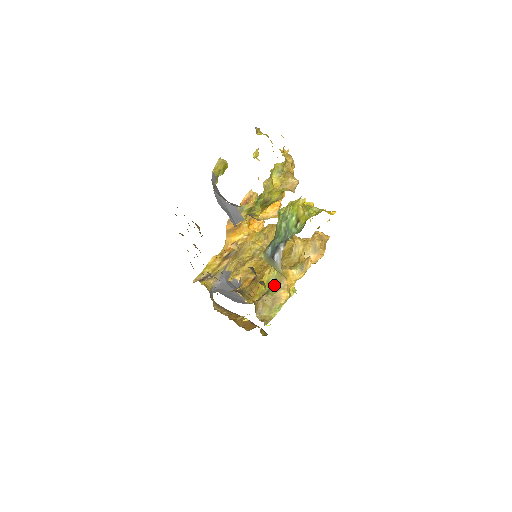
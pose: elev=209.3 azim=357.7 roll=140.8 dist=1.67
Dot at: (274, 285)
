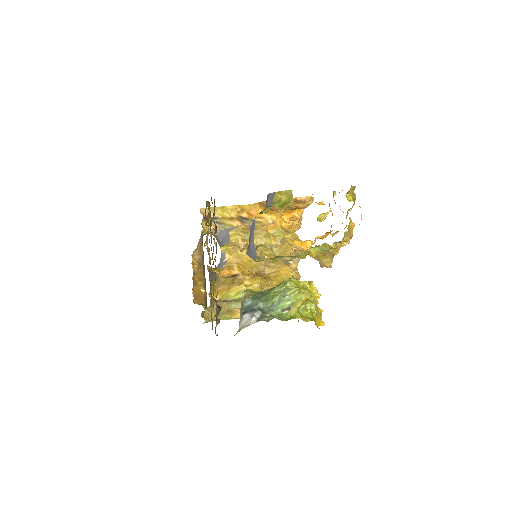
Dot at: (240, 301)
